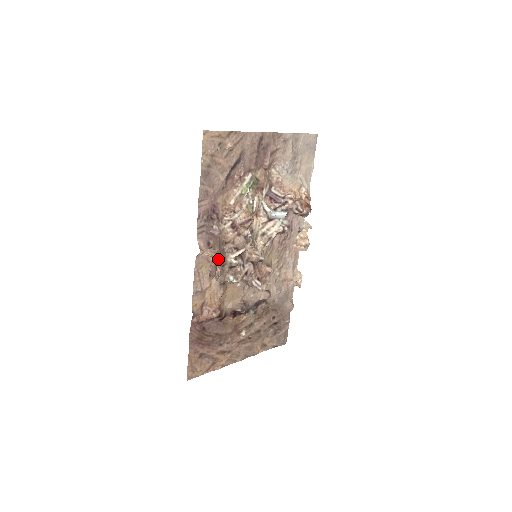
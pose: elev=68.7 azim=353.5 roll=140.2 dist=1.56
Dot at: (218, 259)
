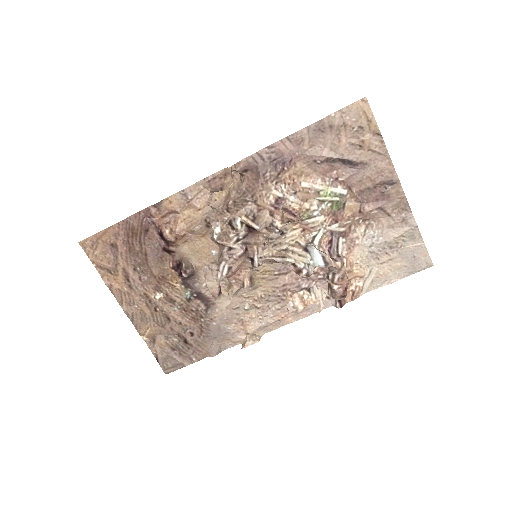
Dot at: (233, 196)
